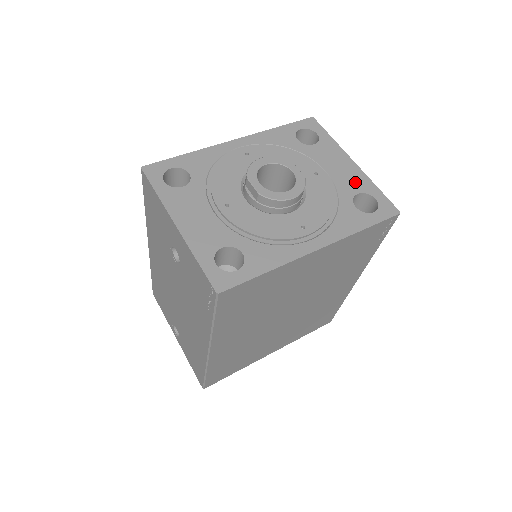
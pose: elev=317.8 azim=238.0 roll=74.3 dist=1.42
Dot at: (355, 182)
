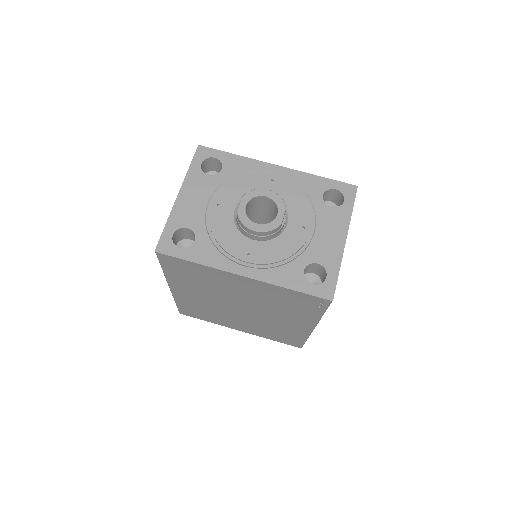
Dot at: (327, 254)
